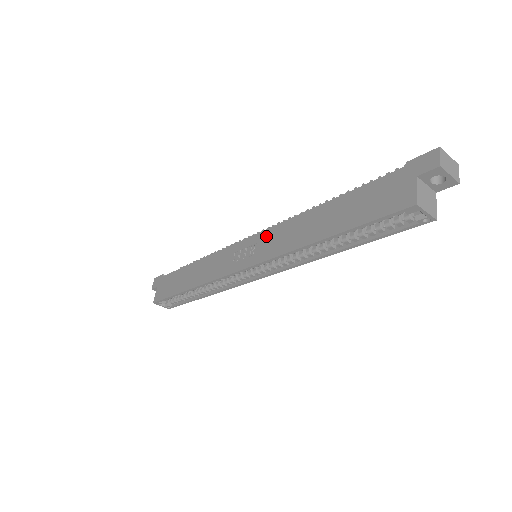
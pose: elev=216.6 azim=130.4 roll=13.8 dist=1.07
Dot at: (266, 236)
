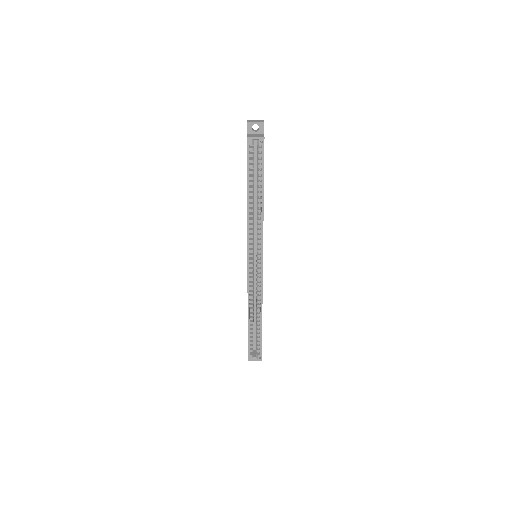
Dot at: occluded
